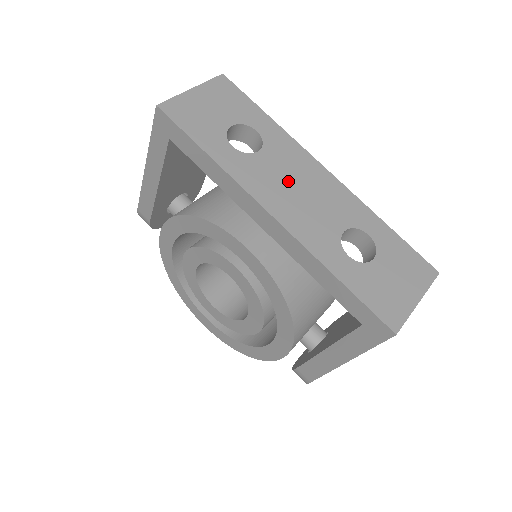
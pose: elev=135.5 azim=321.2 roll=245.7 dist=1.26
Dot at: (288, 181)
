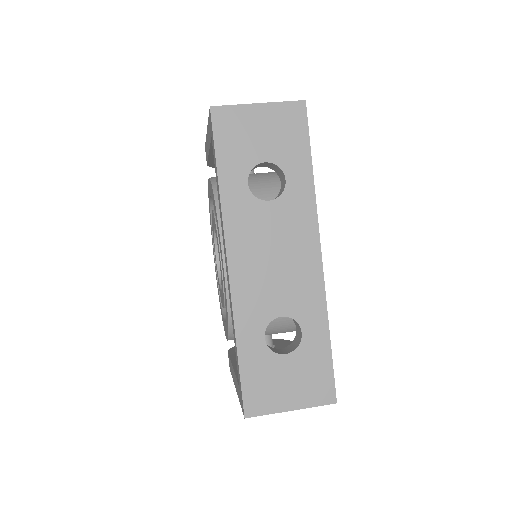
Dot at: (271, 244)
